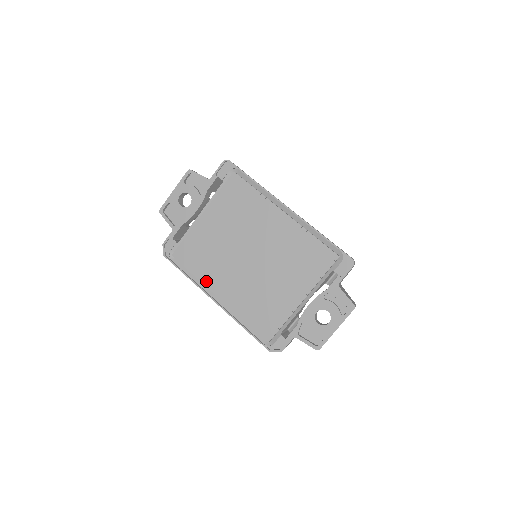
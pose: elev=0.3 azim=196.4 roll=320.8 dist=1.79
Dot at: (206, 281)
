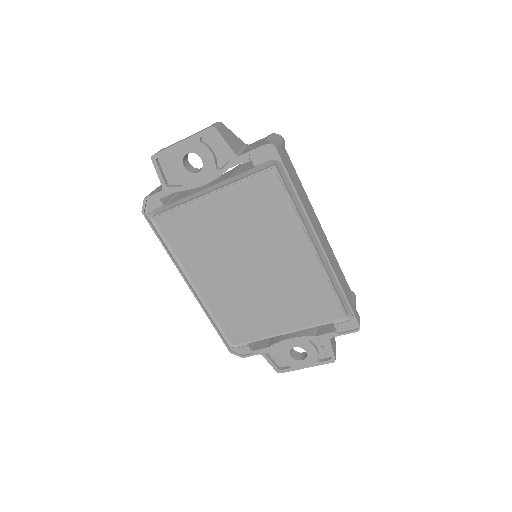
Dot at: (187, 264)
